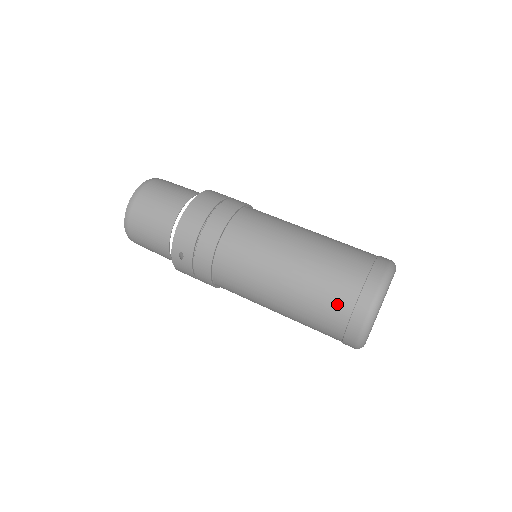
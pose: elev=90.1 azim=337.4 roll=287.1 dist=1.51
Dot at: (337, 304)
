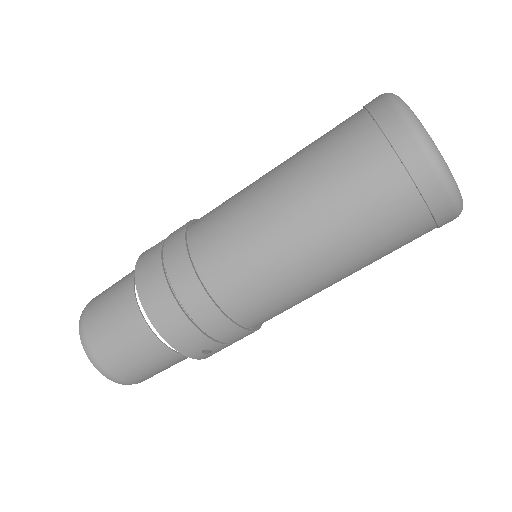
Dot at: (403, 220)
